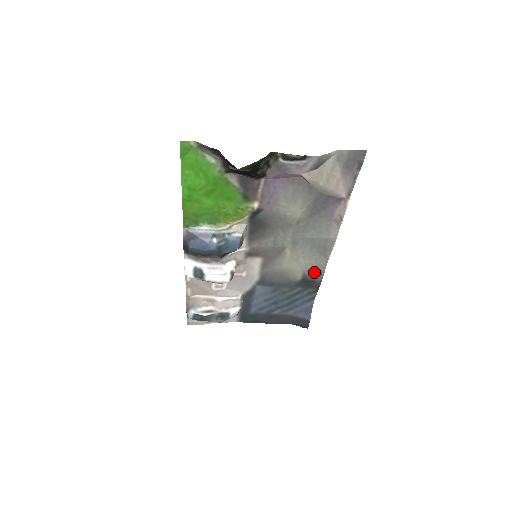
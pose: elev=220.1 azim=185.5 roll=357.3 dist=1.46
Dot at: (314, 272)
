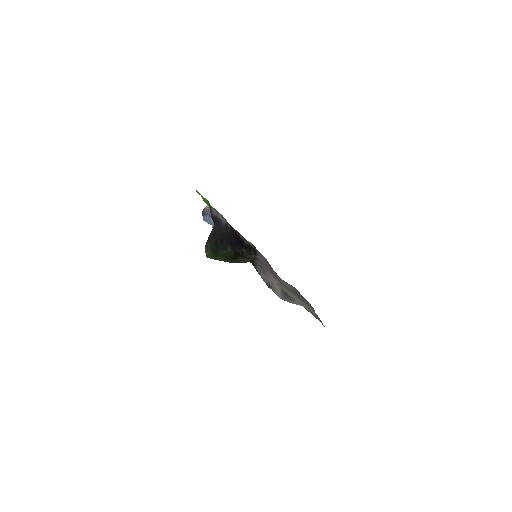
Dot at: occluded
